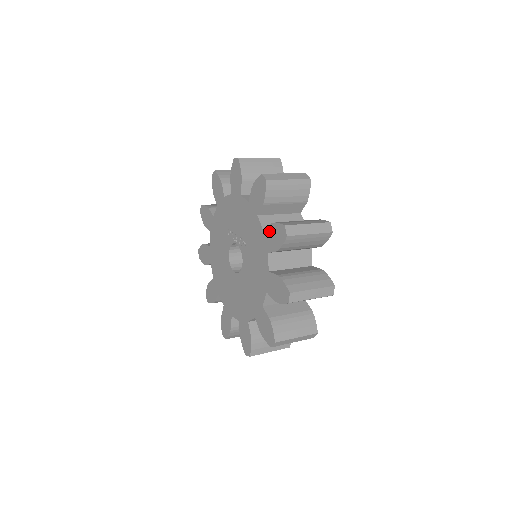
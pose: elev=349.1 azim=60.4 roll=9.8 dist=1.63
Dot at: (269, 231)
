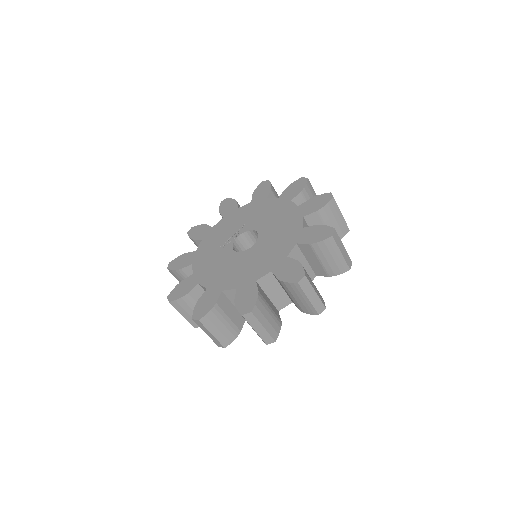
Dot at: (255, 196)
